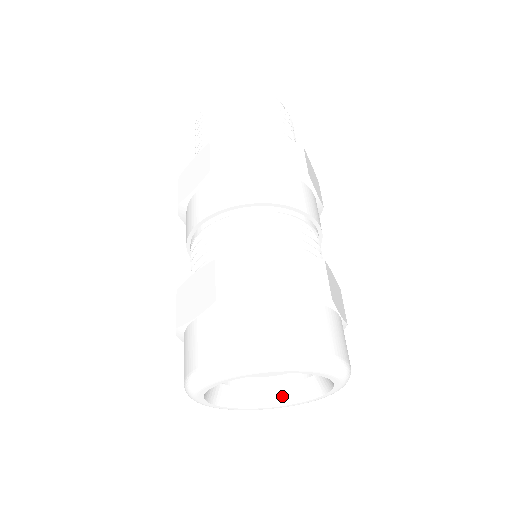
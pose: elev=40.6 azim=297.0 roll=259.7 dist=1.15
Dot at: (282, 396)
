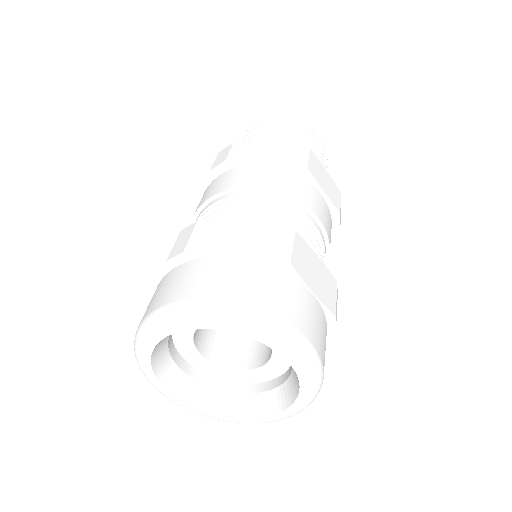
Dot at: (262, 405)
